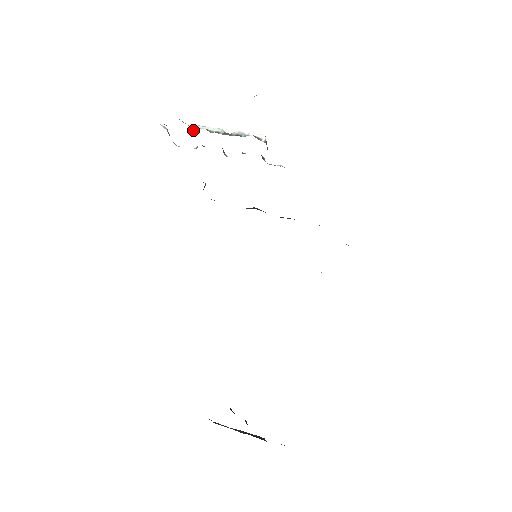
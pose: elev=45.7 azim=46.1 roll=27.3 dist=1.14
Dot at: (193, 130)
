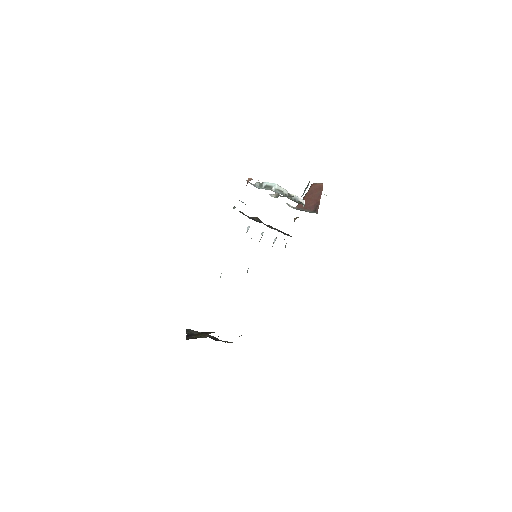
Dot at: (274, 189)
